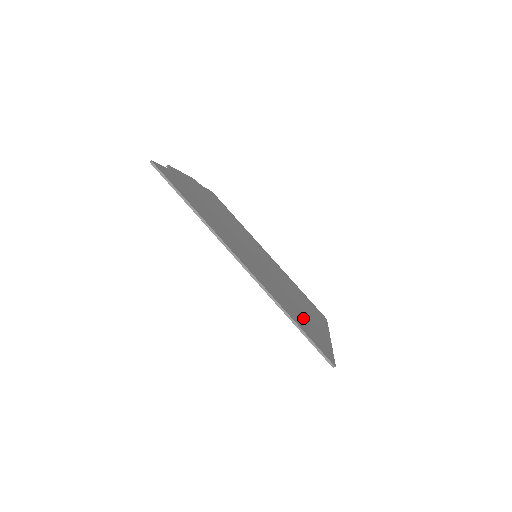
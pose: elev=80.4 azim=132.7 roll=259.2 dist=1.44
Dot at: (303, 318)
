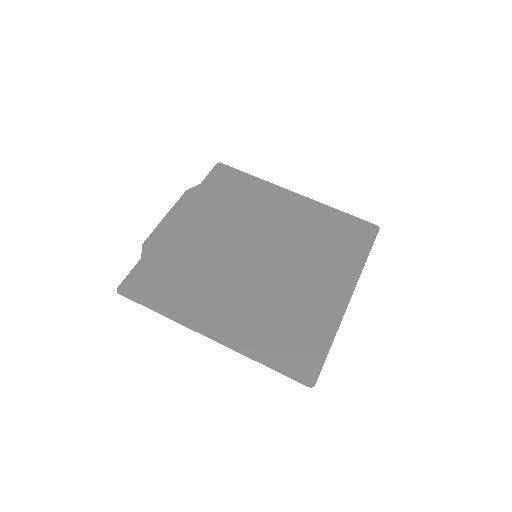
Dot at: (296, 326)
